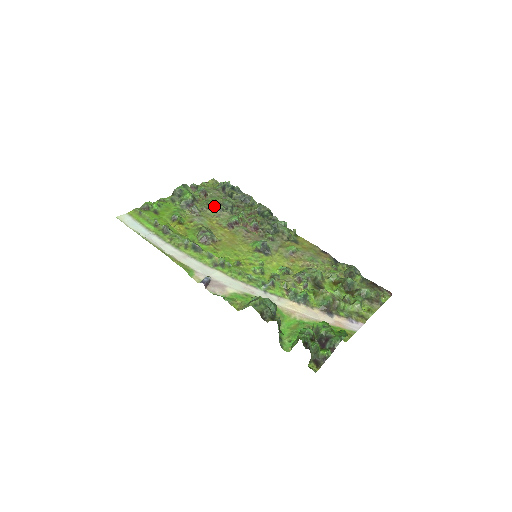
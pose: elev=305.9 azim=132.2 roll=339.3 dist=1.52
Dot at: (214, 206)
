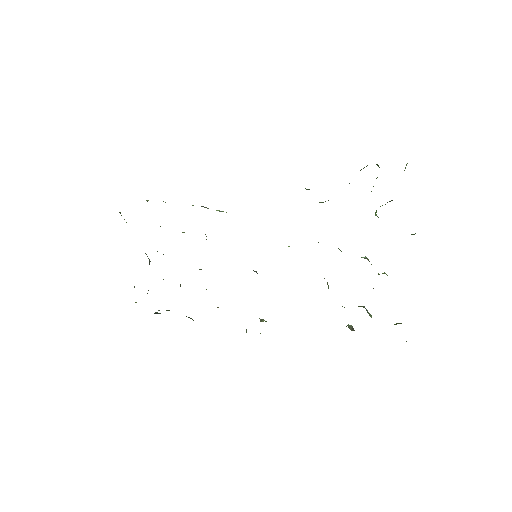
Dot at: occluded
